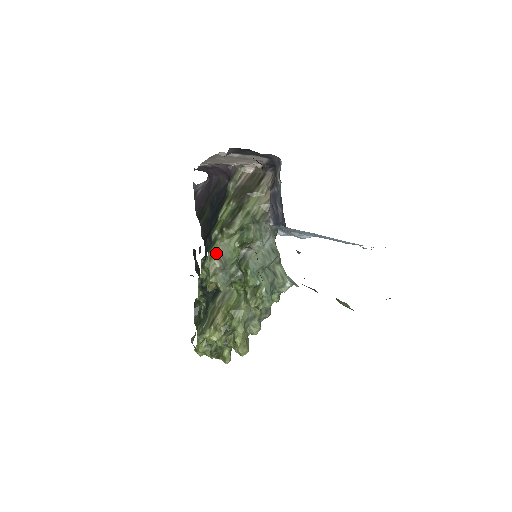
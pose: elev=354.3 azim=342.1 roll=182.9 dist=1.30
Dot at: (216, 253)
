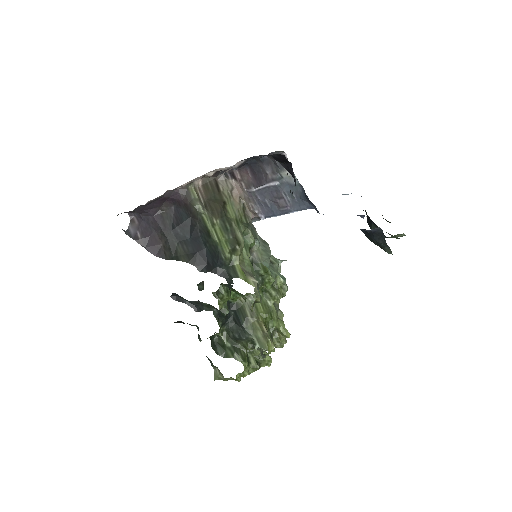
Dot at: (244, 273)
